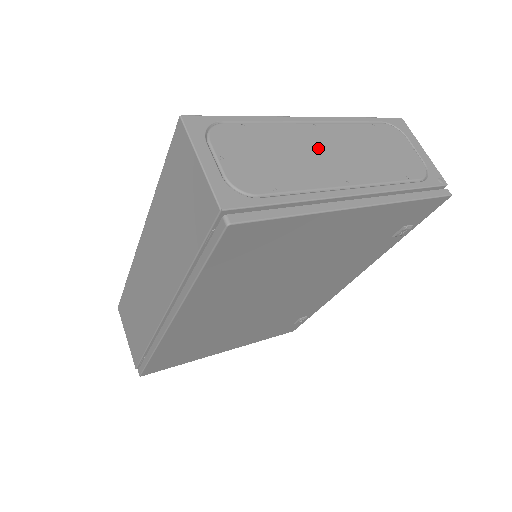
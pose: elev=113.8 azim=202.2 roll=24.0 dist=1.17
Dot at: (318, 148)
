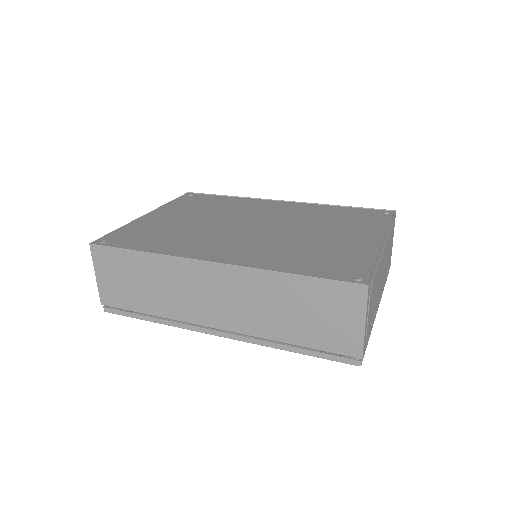
Dot at: occluded
